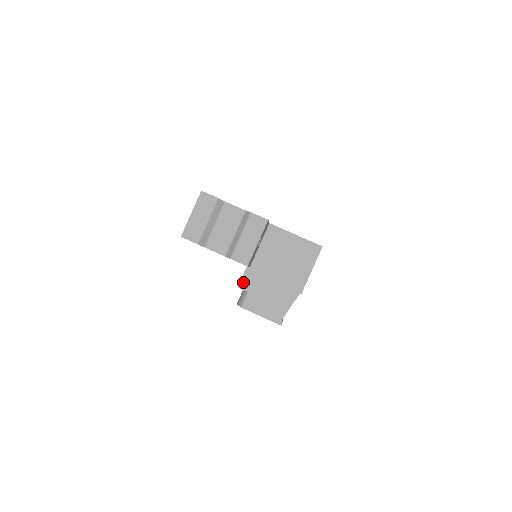
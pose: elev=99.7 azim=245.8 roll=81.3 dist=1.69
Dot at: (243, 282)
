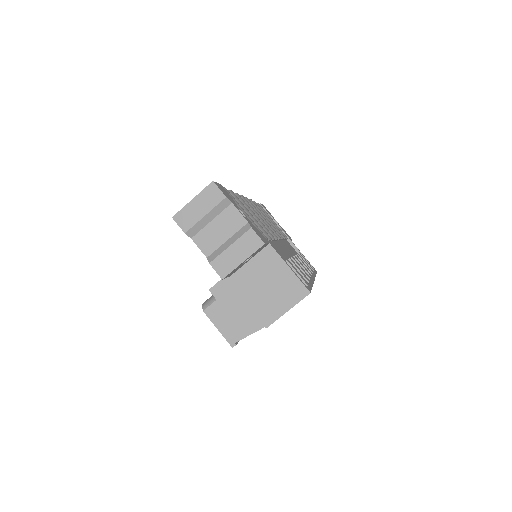
Dot at: (216, 288)
